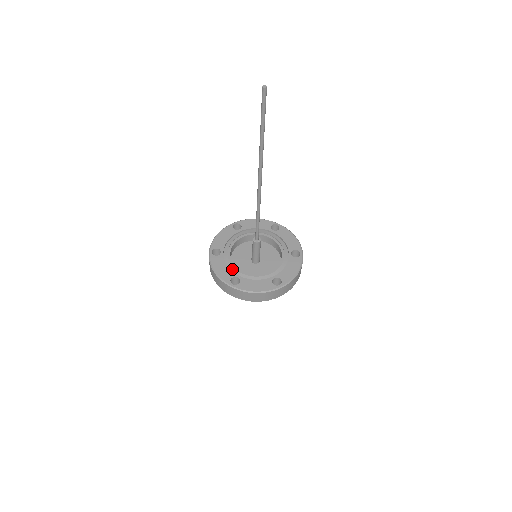
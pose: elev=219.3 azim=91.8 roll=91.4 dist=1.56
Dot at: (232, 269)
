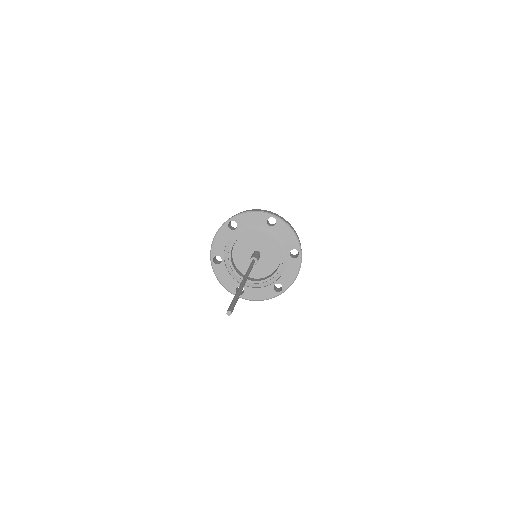
Dot at: (235, 277)
